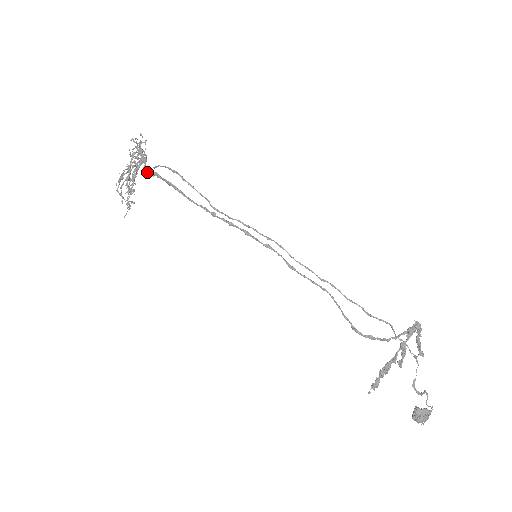
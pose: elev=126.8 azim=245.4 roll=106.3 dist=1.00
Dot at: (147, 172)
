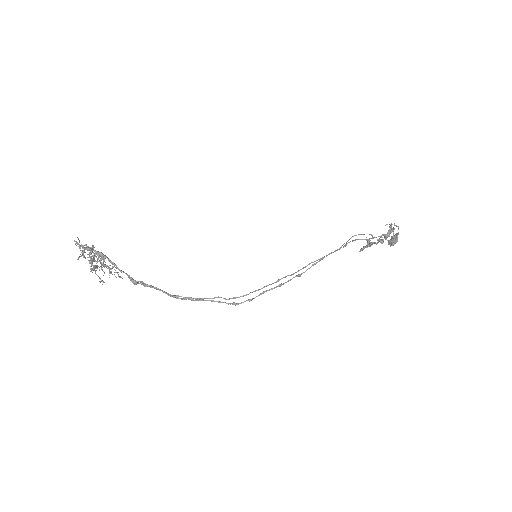
Dot at: occluded
